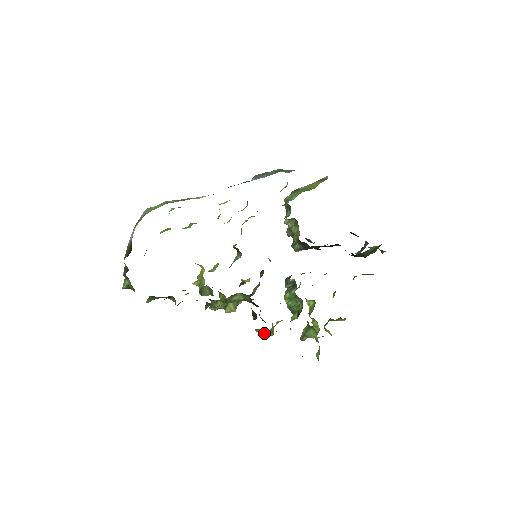
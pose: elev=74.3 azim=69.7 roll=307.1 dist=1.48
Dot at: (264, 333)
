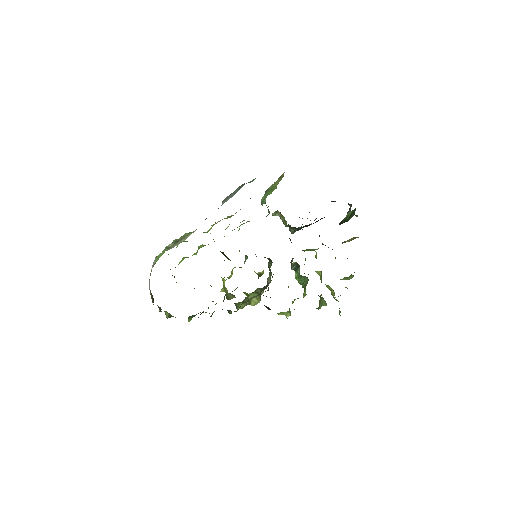
Dot at: (285, 315)
